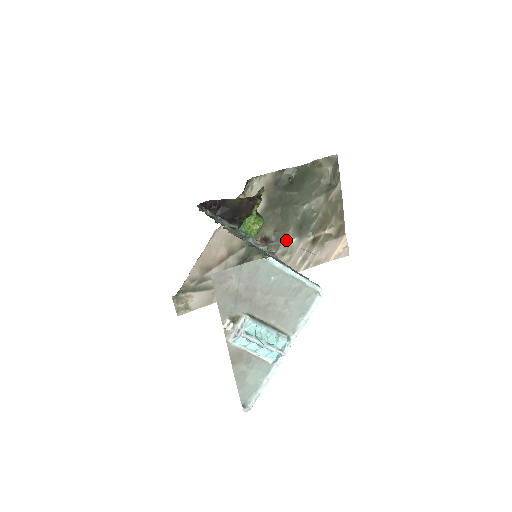
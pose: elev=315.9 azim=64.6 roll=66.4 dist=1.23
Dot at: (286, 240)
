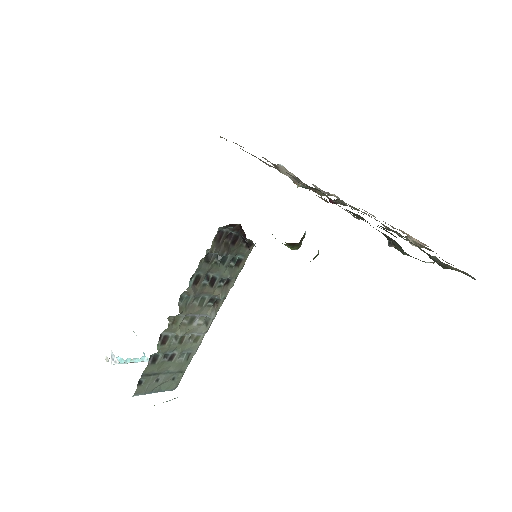
Dot at: occluded
